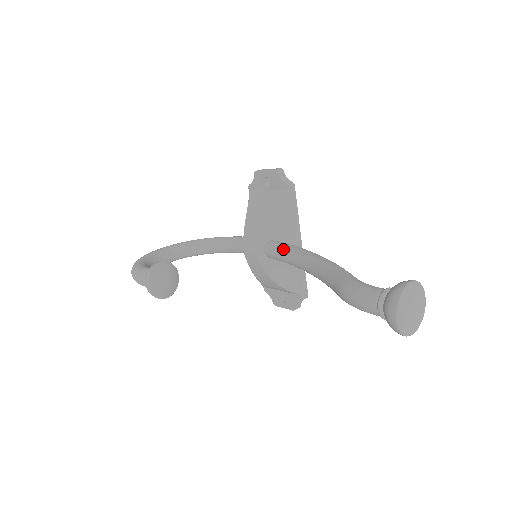
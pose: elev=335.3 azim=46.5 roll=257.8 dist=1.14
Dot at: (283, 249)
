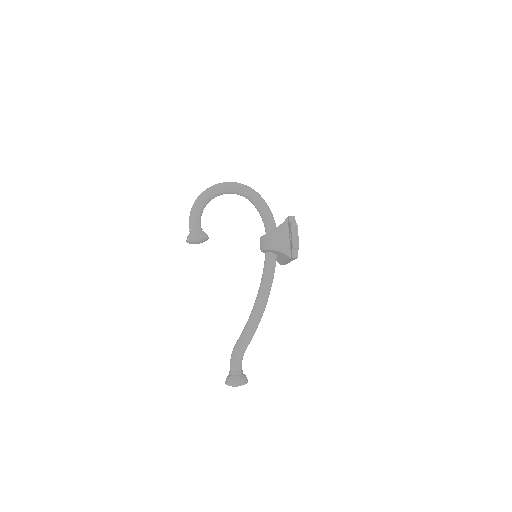
Dot at: (265, 274)
